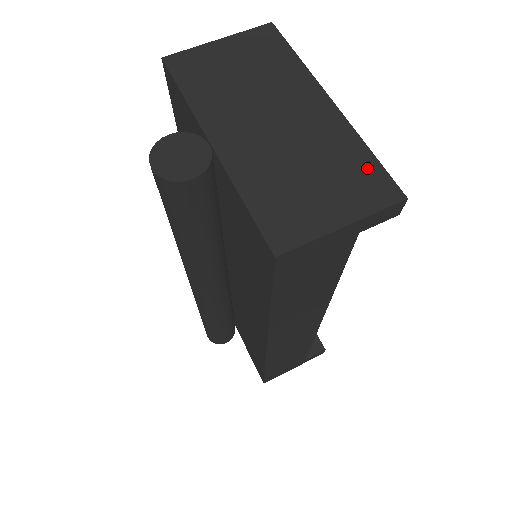
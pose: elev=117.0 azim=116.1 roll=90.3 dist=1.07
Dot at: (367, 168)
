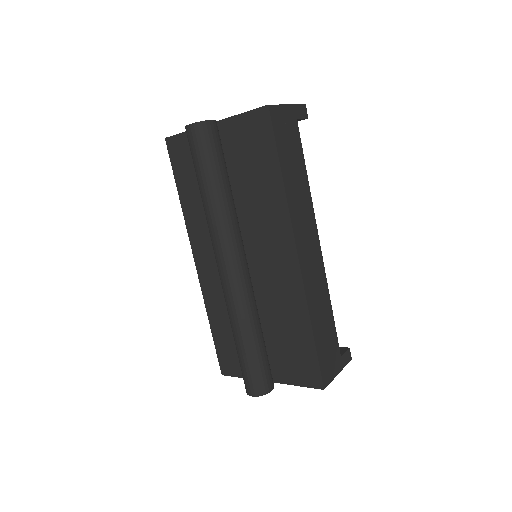
Dot at: occluded
